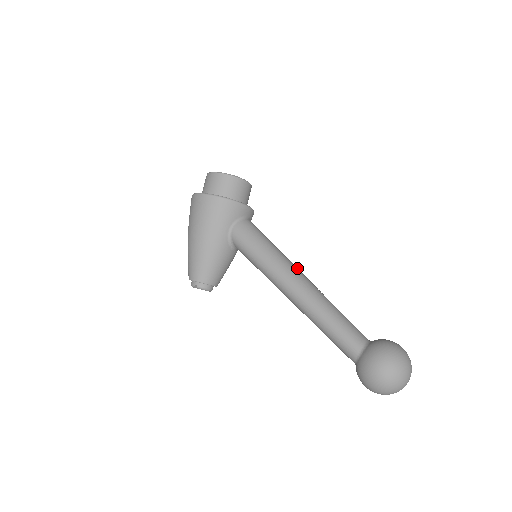
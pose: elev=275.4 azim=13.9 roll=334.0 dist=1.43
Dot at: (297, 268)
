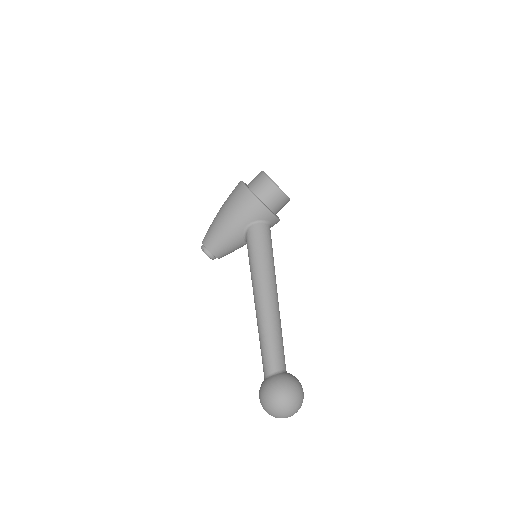
Dot at: (276, 285)
